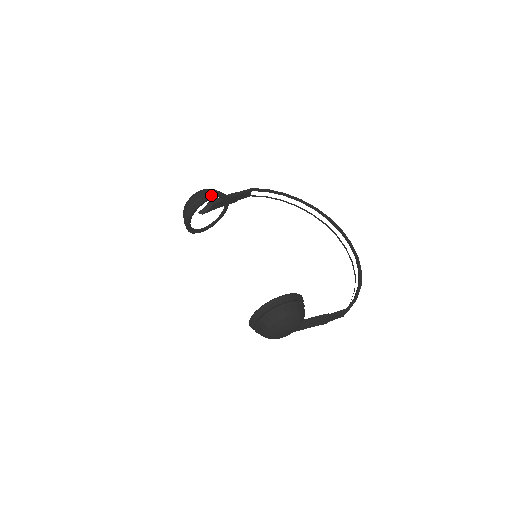
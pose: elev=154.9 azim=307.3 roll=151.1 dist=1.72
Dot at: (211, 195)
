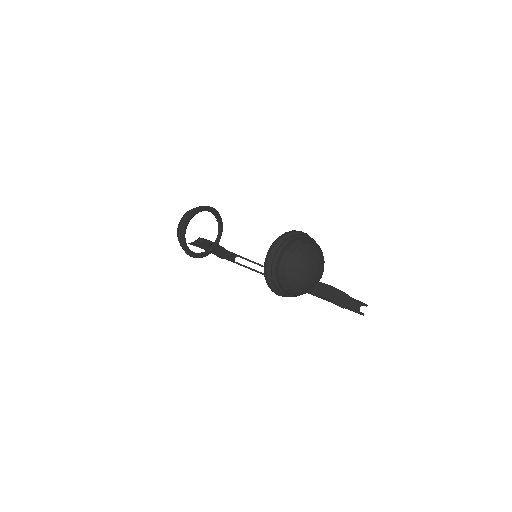
Dot at: occluded
